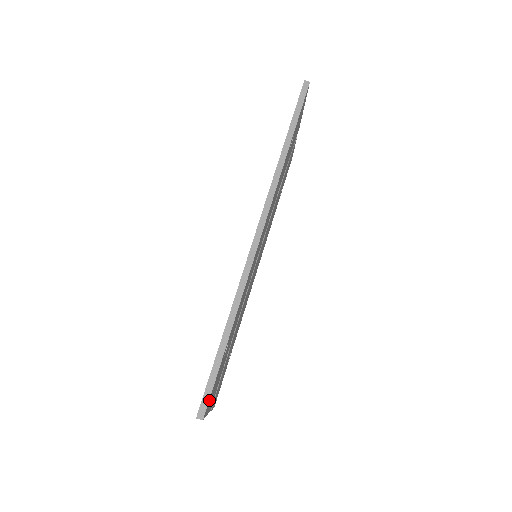
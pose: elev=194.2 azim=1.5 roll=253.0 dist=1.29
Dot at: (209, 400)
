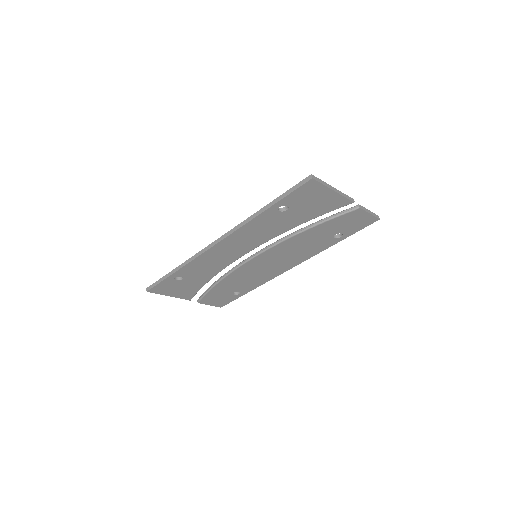
Dot at: (155, 288)
